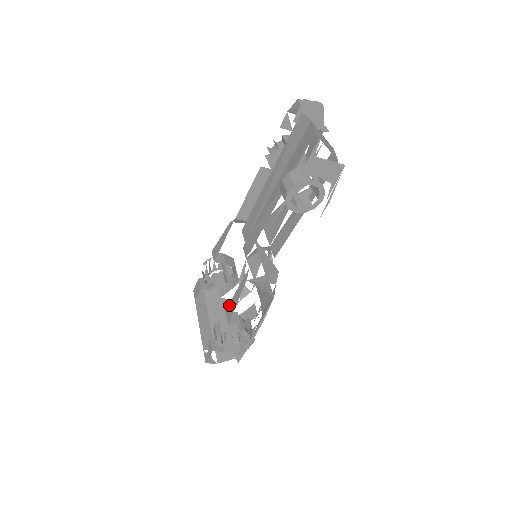
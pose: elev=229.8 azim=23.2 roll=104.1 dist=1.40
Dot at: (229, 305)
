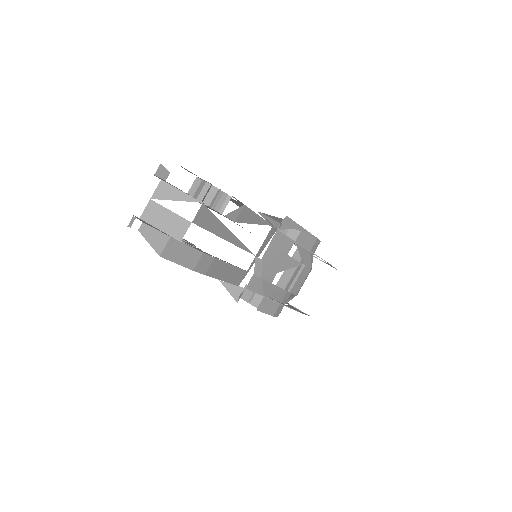
Dot at: occluded
